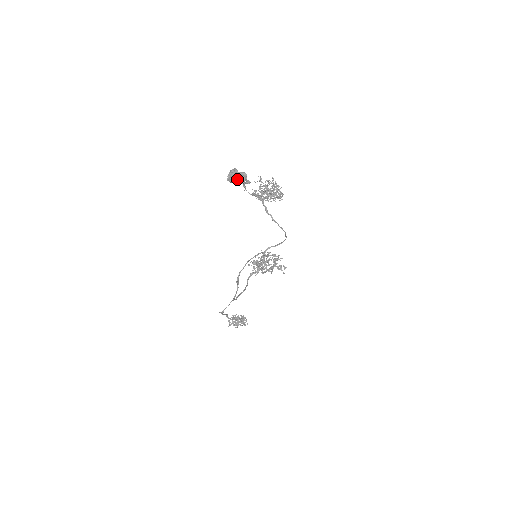
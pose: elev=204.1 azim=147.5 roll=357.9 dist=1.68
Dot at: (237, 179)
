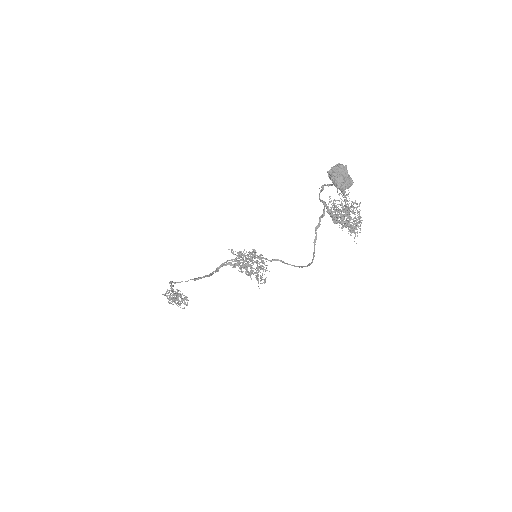
Dot at: (341, 181)
